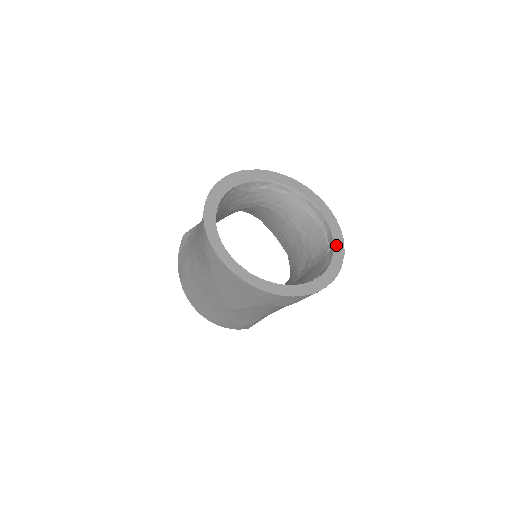
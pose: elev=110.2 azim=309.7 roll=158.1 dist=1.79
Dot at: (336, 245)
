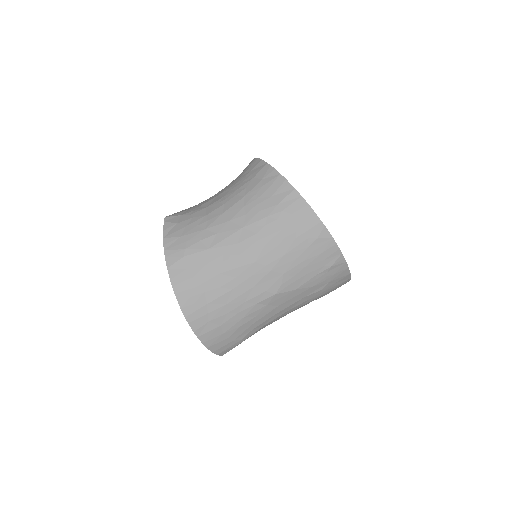
Dot at: occluded
